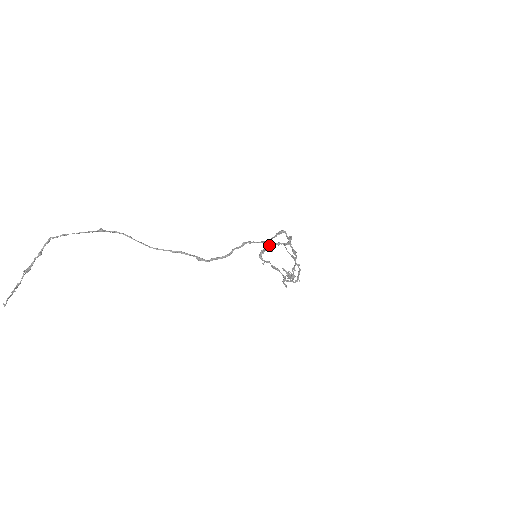
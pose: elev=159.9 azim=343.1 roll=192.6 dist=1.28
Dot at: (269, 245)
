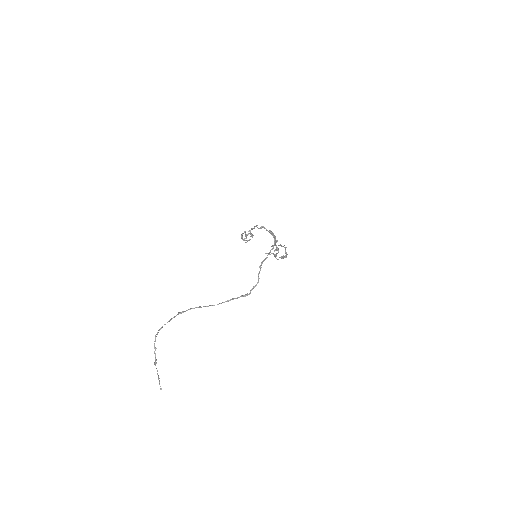
Dot at: (250, 234)
